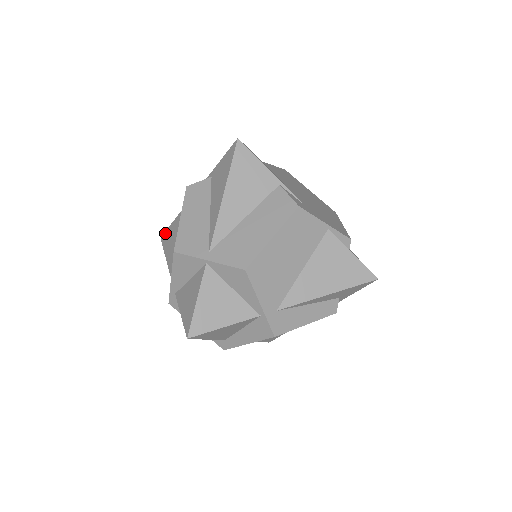
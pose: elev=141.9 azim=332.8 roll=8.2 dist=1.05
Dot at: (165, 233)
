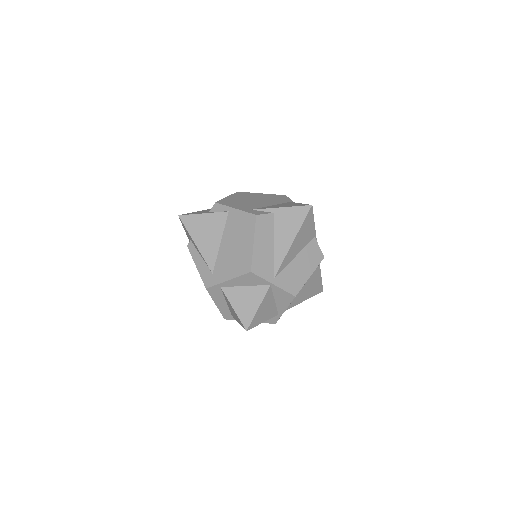
Dot at: (189, 217)
